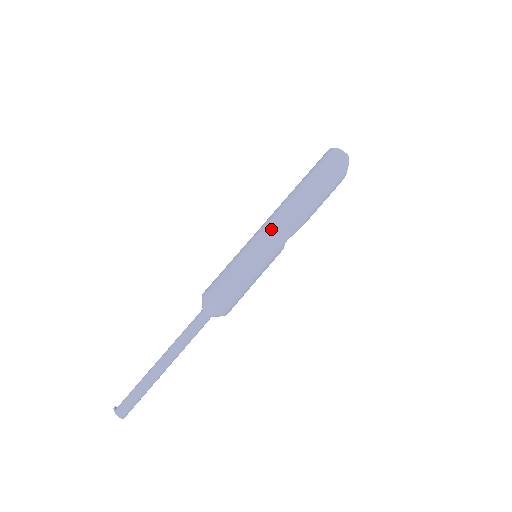
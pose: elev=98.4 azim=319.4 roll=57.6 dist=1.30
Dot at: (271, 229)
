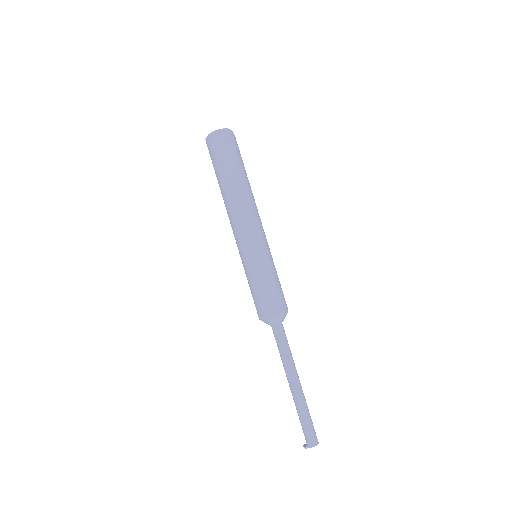
Dot at: (252, 227)
